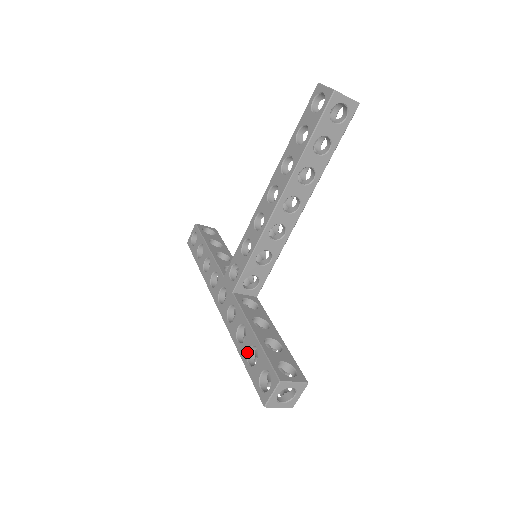
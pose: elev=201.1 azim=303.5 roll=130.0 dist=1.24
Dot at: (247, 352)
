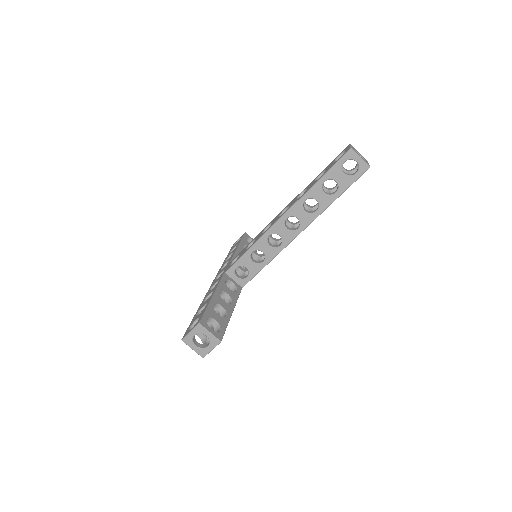
Dot at: (201, 307)
